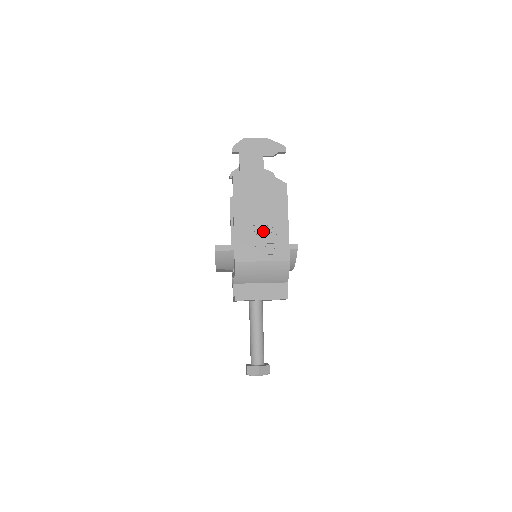
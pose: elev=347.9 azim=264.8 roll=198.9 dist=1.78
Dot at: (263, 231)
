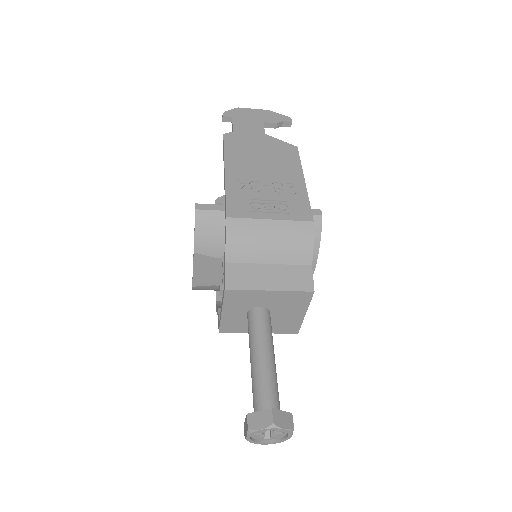
Dot at: (269, 187)
